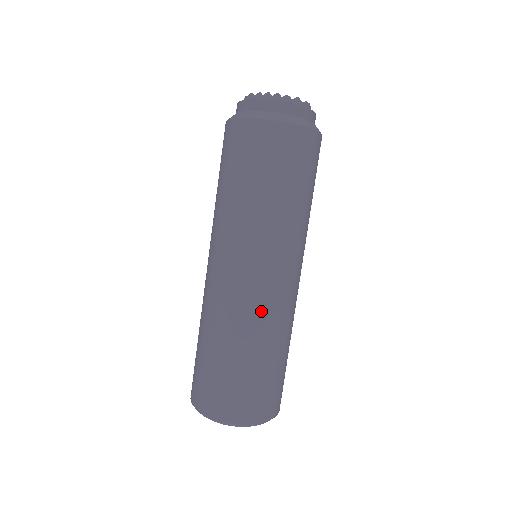
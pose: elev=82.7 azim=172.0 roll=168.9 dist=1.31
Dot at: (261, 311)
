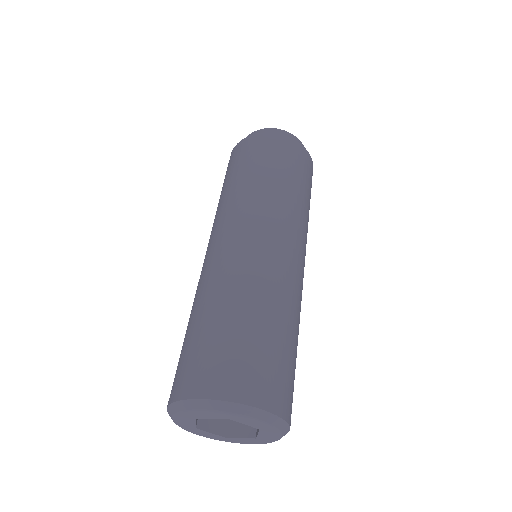
Dot at: (296, 287)
